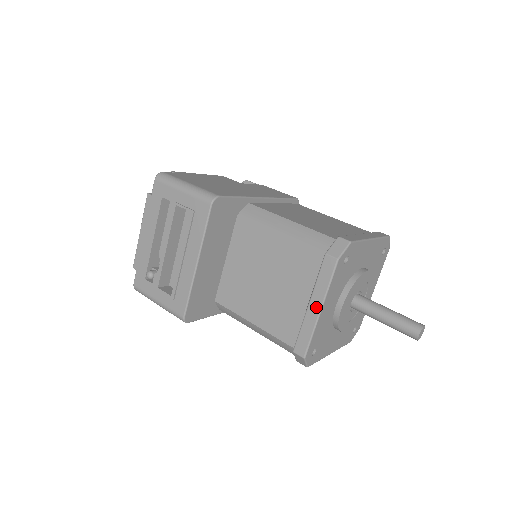
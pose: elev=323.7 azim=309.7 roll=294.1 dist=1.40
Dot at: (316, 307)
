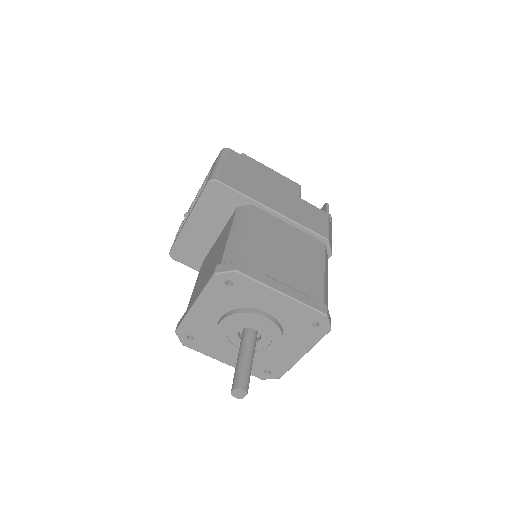
Dot at: (194, 300)
